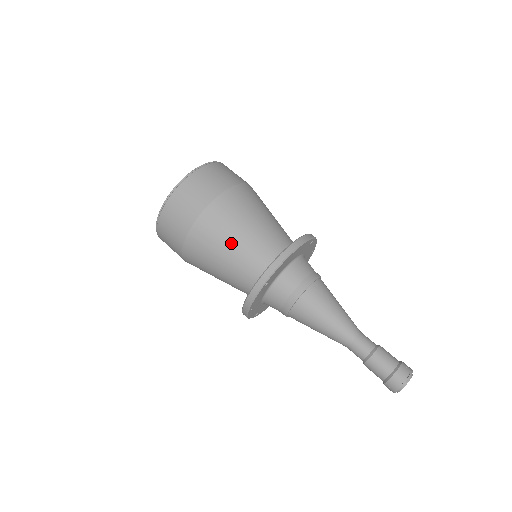
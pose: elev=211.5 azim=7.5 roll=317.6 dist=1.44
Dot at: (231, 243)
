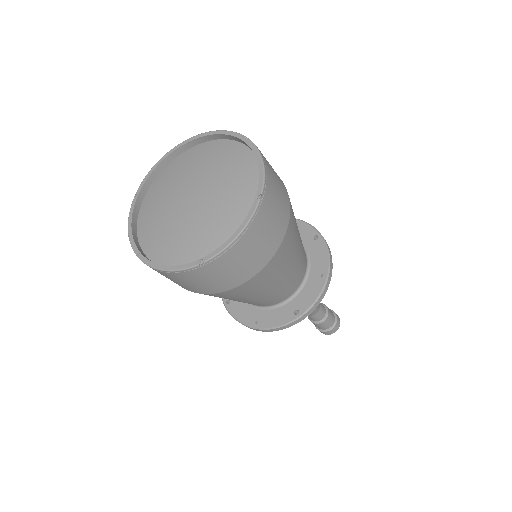
Dot at: (278, 283)
